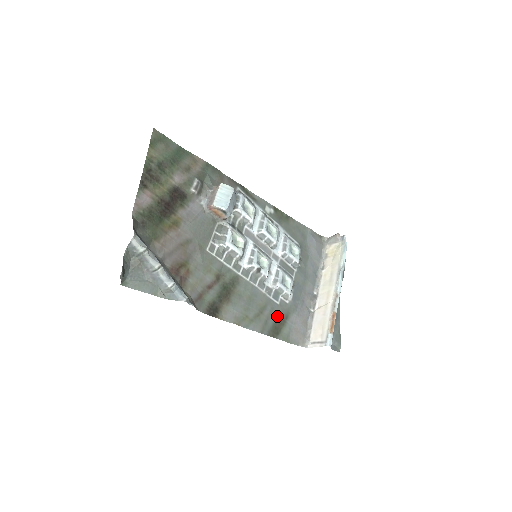
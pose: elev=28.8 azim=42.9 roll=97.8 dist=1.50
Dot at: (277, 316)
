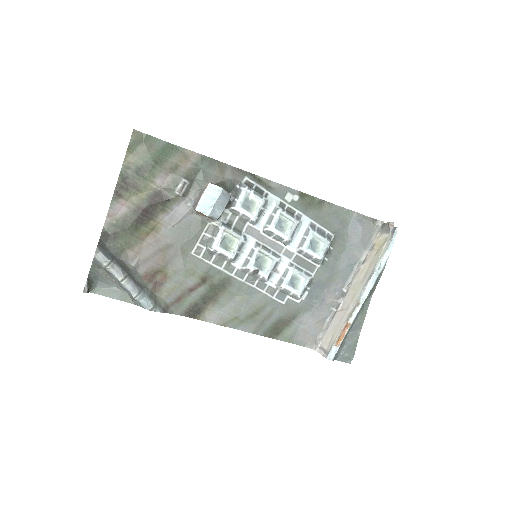
Dot at: (280, 316)
